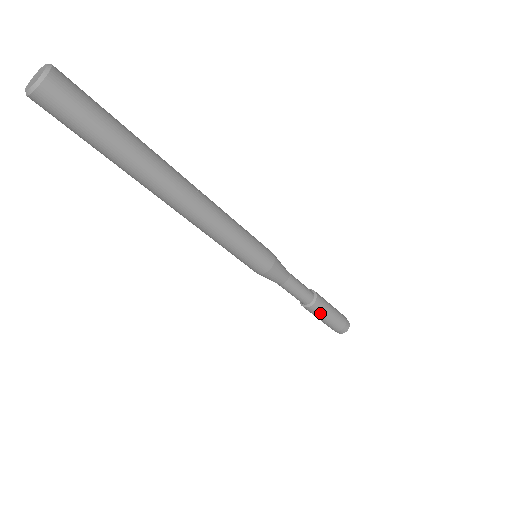
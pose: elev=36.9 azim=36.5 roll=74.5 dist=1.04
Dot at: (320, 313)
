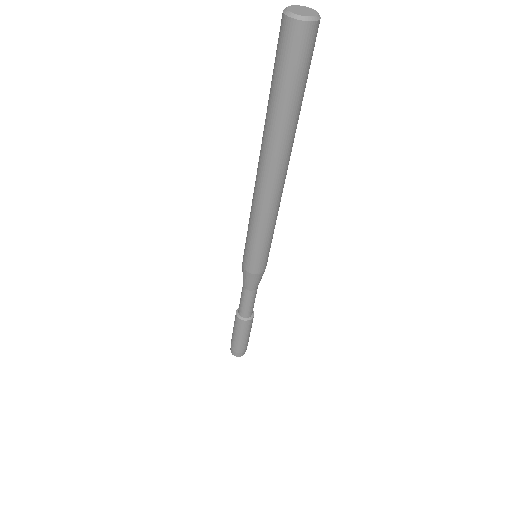
Dot at: (244, 330)
